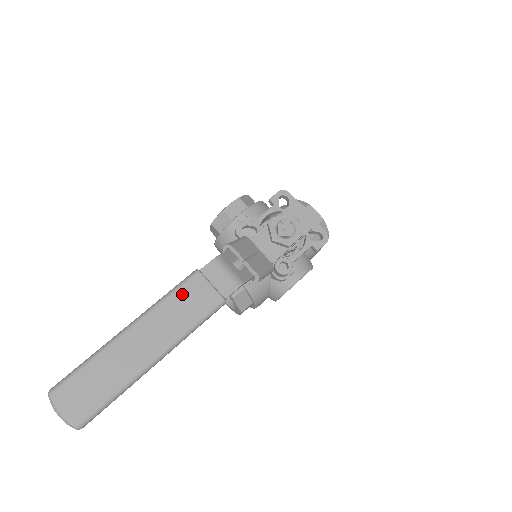
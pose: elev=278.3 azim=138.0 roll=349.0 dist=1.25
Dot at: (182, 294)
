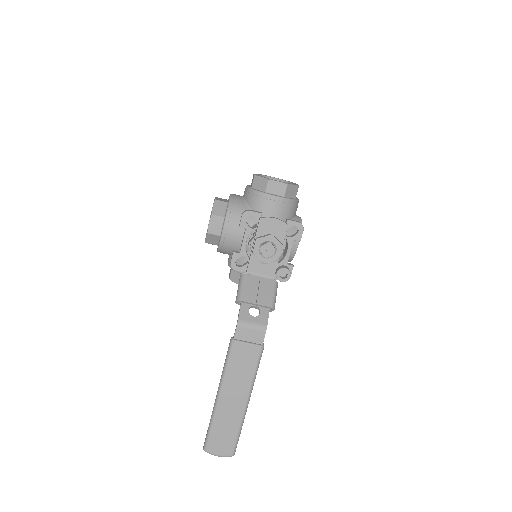
Dot at: (234, 361)
